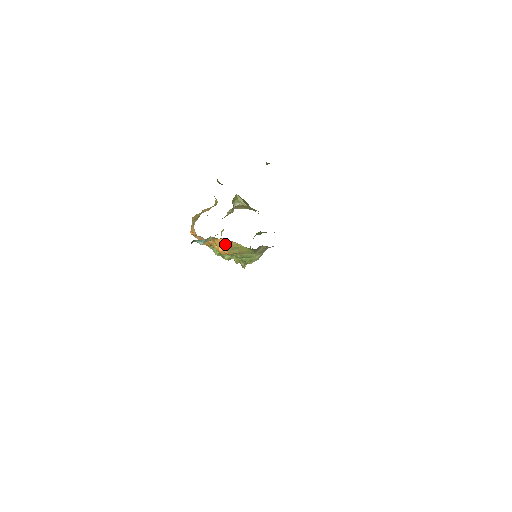
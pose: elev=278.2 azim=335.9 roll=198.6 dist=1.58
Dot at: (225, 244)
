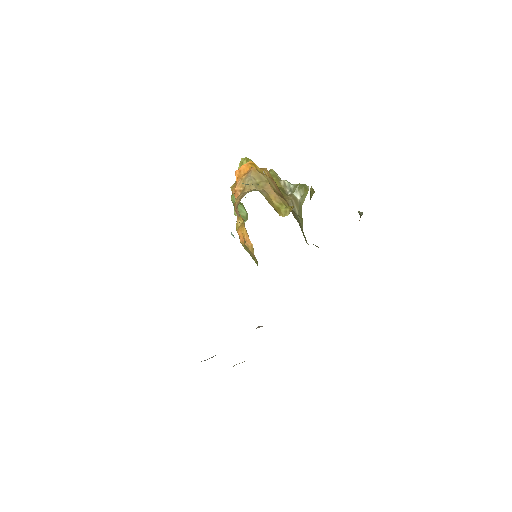
Dot at: (248, 246)
